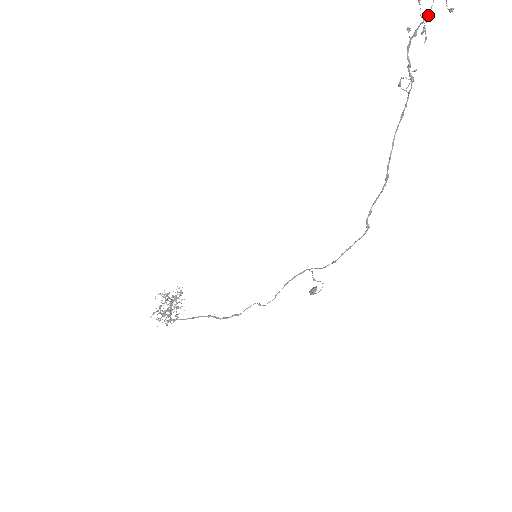
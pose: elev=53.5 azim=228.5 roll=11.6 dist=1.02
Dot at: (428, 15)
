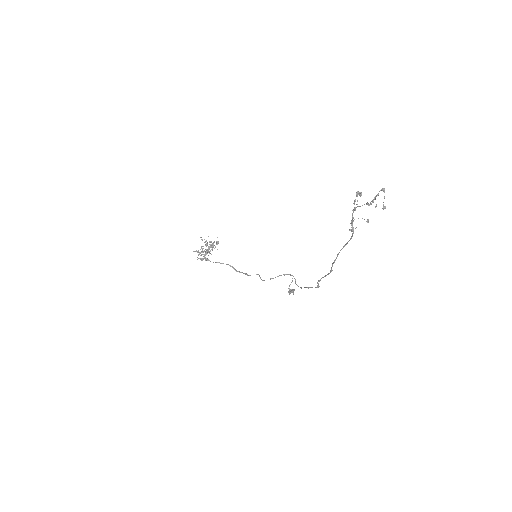
Dot at: occluded
